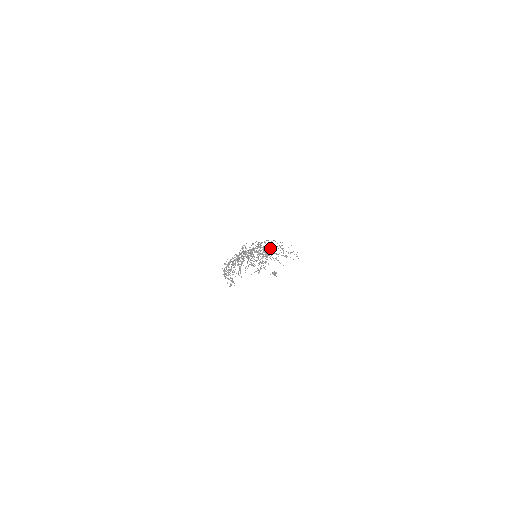
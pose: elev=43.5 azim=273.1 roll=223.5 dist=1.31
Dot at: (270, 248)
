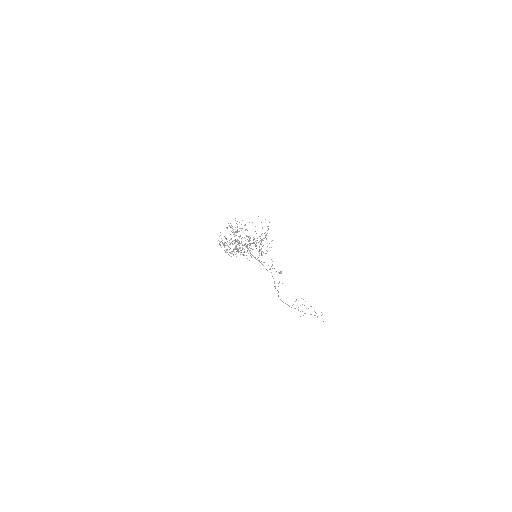
Dot at: occluded
